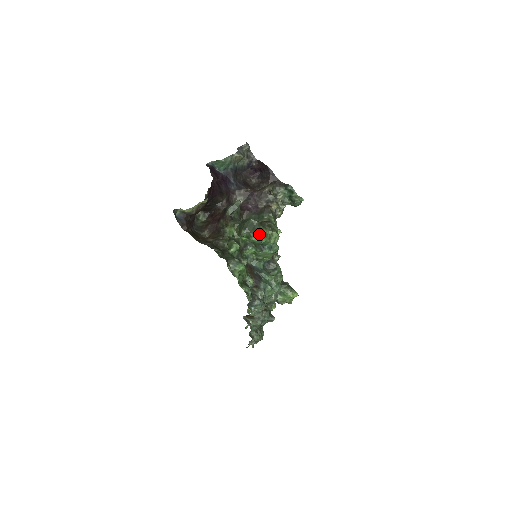
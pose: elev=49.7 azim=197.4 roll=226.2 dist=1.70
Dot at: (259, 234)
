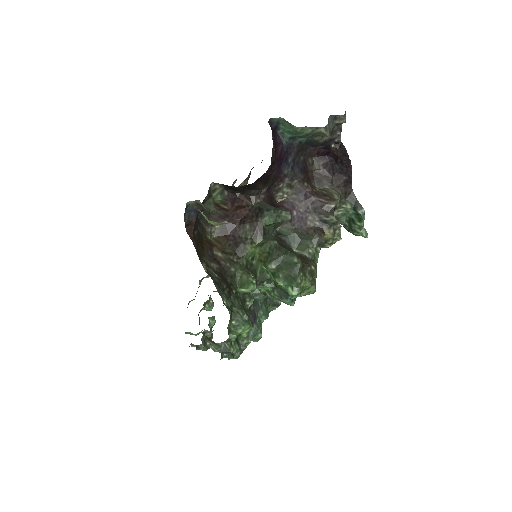
Dot at: (293, 284)
